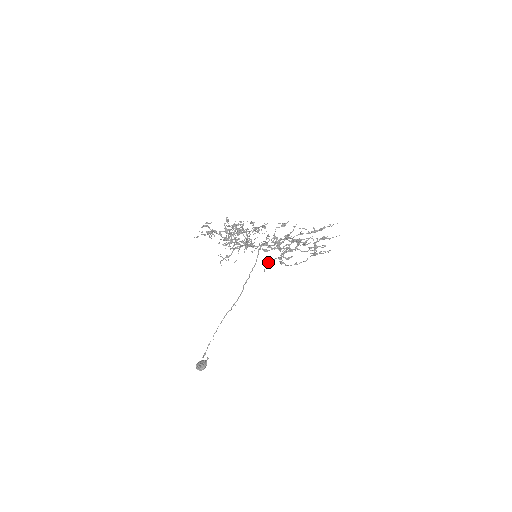
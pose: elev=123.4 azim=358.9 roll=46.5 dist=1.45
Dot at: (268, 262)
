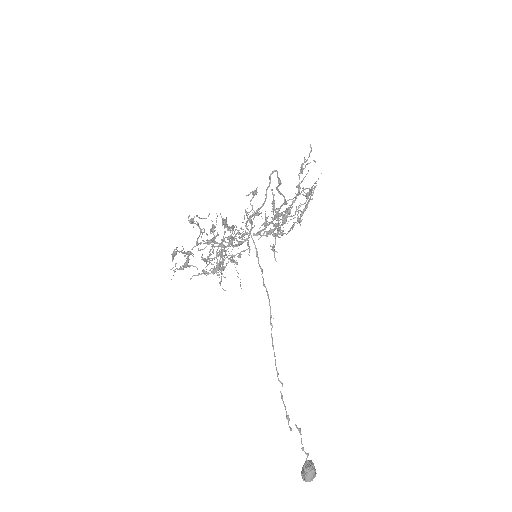
Dot at: (272, 247)
